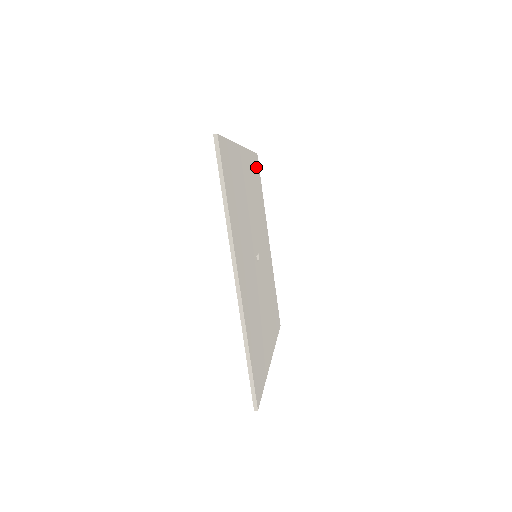
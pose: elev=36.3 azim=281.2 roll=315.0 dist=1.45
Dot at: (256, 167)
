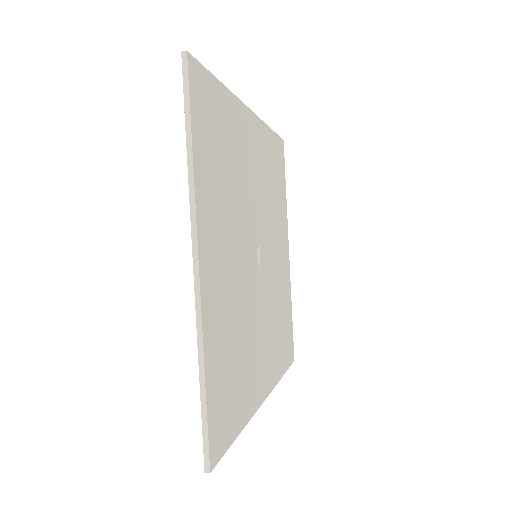
Dot at: (202, 110)
